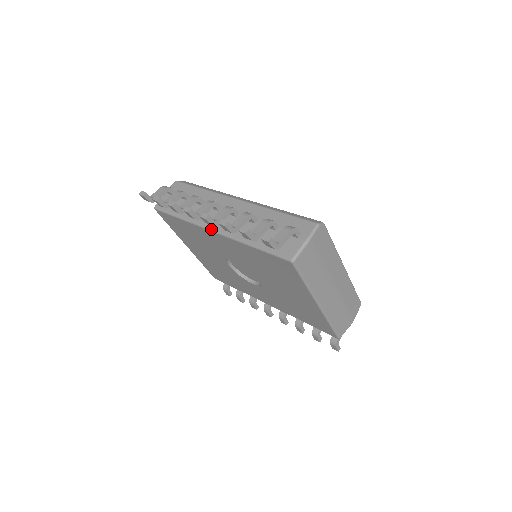
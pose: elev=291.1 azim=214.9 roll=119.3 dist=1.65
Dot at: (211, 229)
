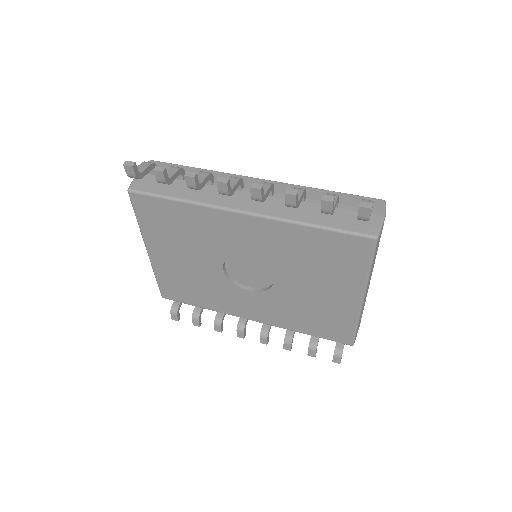
Dot at: (241, 210)
